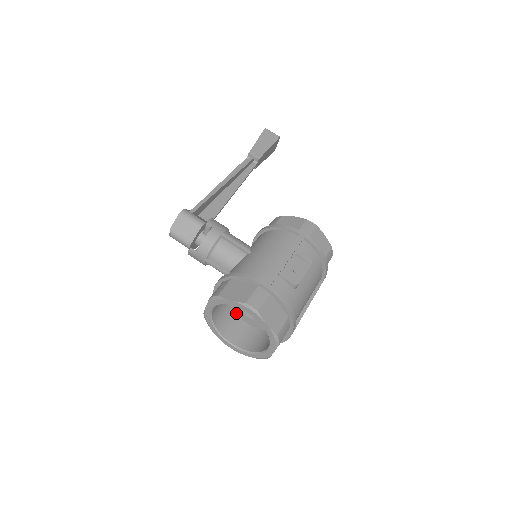
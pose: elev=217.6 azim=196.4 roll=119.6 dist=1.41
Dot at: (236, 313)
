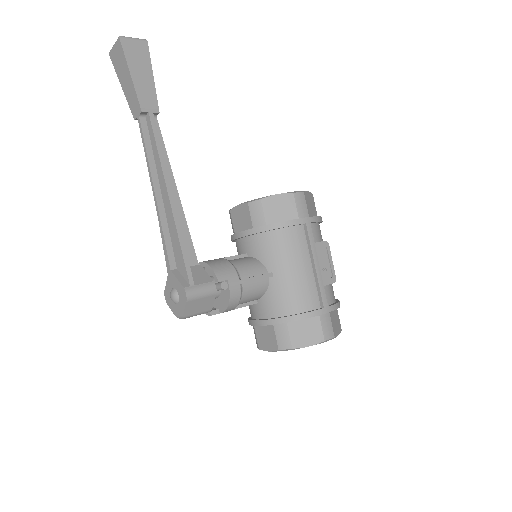
Dot at: occluded
